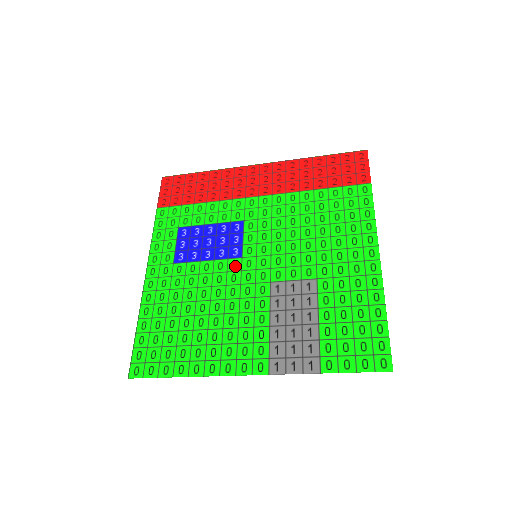
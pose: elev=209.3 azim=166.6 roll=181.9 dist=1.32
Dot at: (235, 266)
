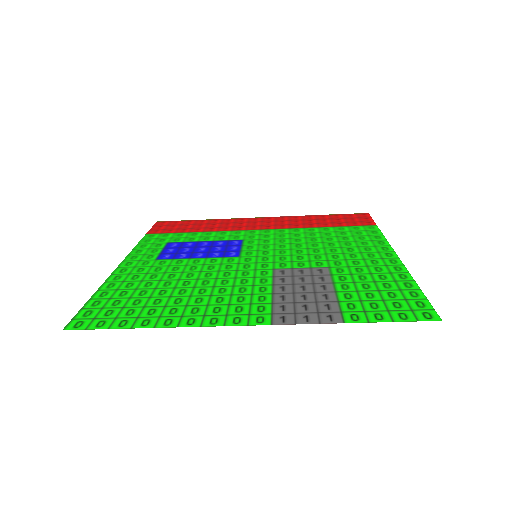
Dot at: (231, 261)
